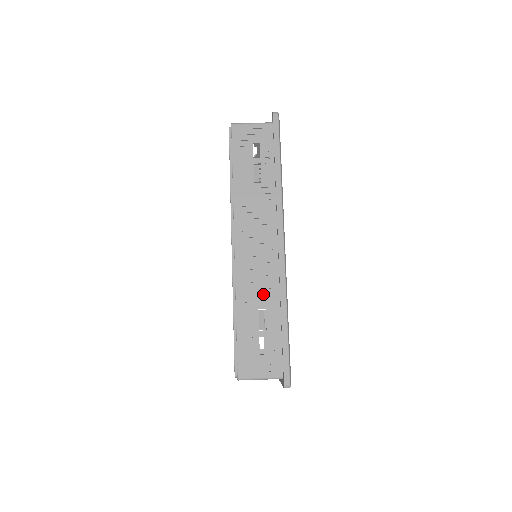
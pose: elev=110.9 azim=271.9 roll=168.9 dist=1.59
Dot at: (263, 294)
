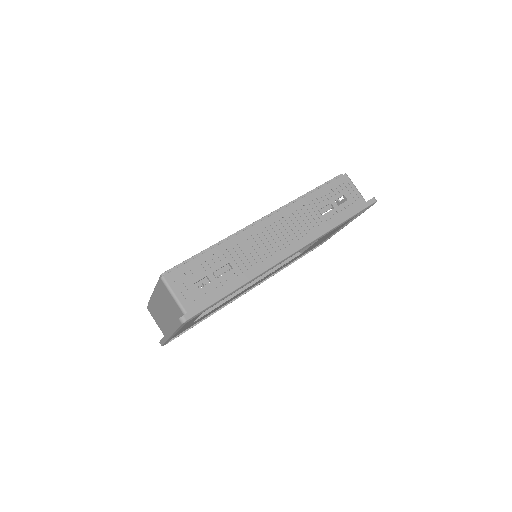
Dot at: (243, 260)
